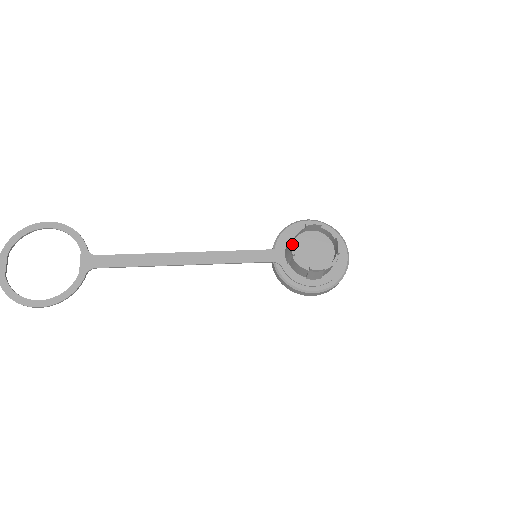
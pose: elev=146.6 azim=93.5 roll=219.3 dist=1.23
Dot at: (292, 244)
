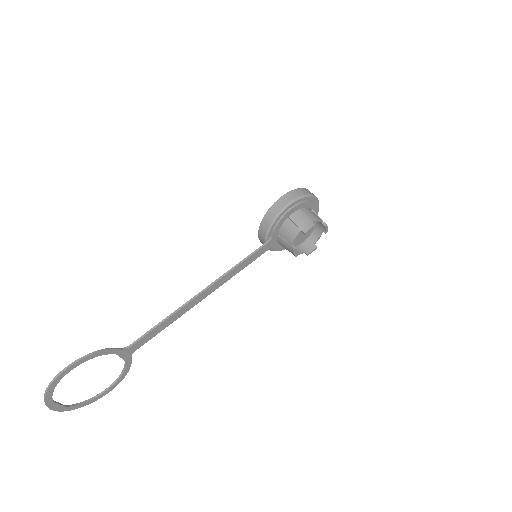
Dot at: (295, 252)
